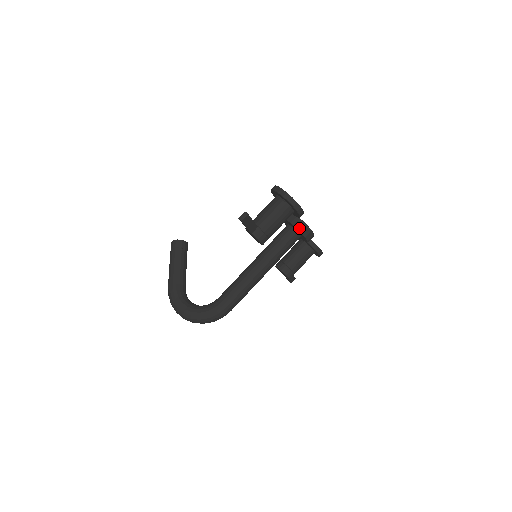
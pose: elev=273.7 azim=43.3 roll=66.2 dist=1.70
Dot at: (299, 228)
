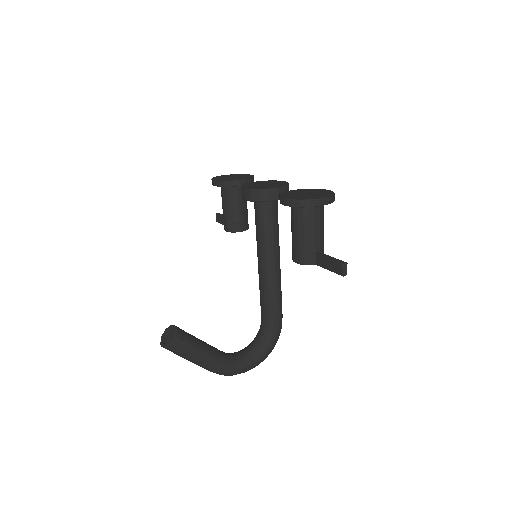
Dot at: occluded
